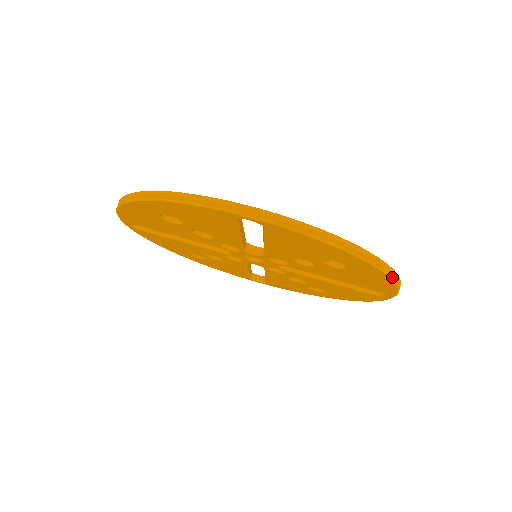
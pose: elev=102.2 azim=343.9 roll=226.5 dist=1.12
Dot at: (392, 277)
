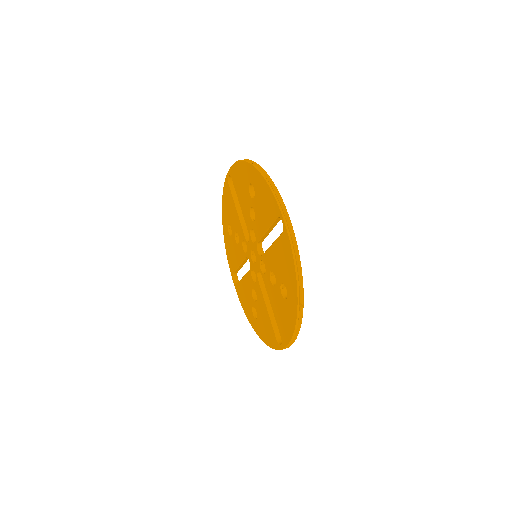
Dot at: (261, 172)
